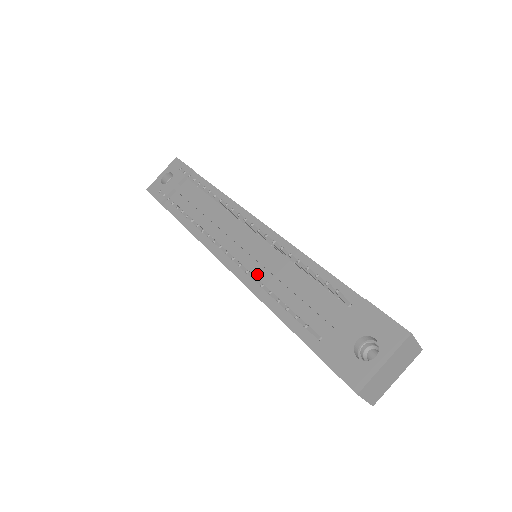
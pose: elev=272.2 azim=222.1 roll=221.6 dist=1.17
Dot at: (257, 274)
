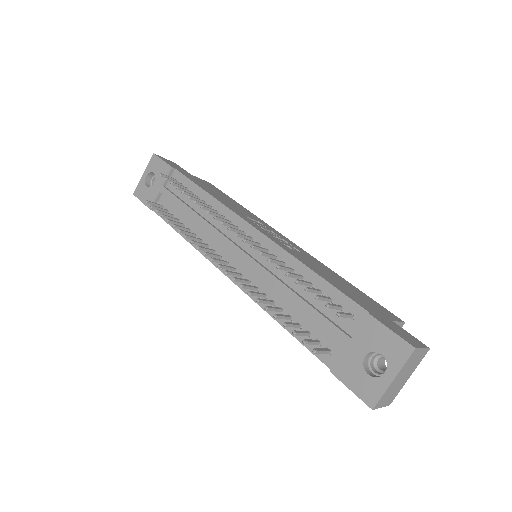
Dot at: (260, 286)
